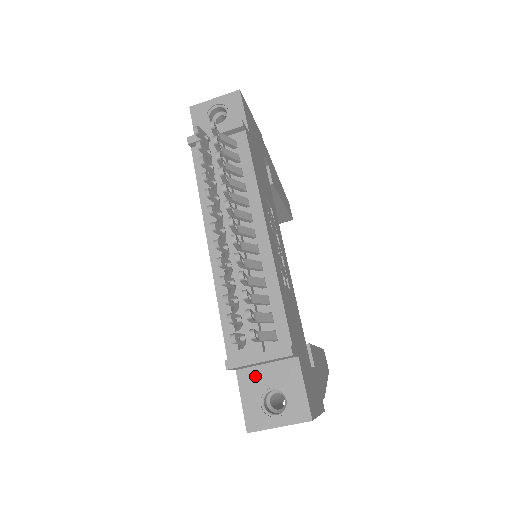
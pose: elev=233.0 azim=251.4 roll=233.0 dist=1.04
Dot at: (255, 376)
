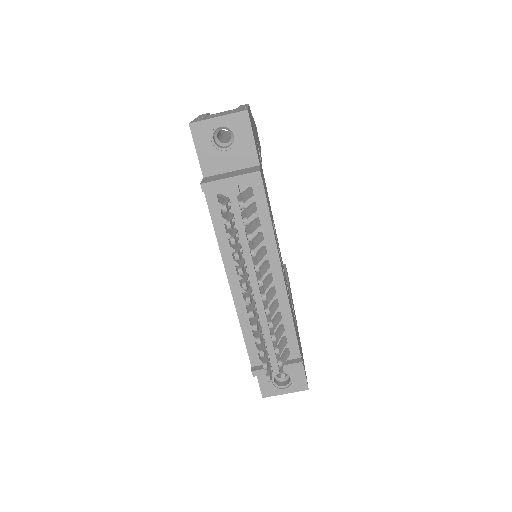
Dot at: occluded
